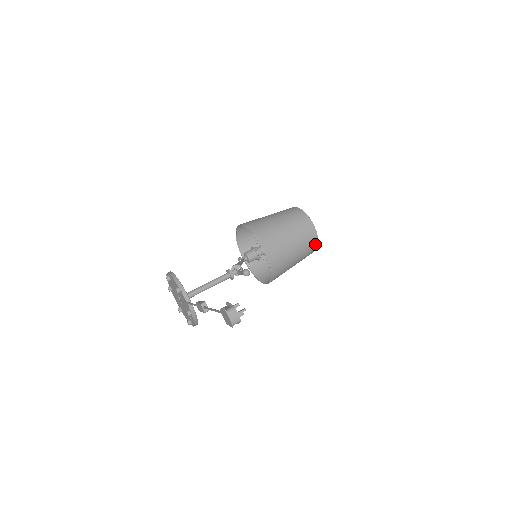
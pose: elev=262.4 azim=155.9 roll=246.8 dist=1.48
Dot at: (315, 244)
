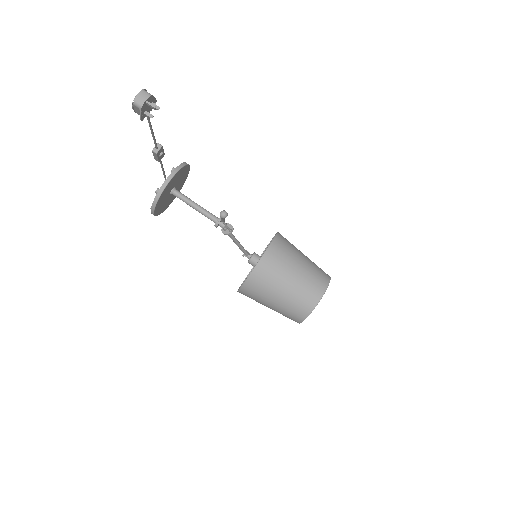
Dot at: (306, 311)
